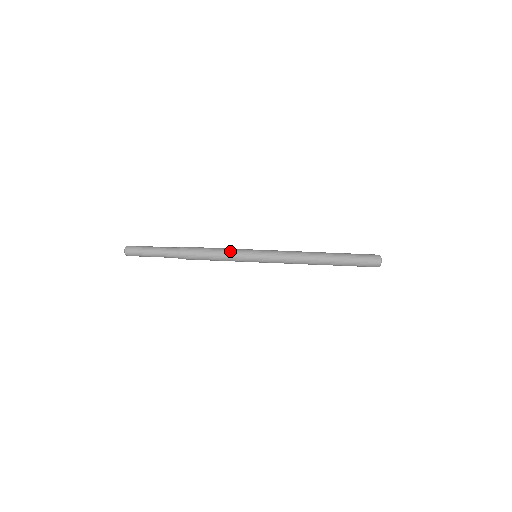
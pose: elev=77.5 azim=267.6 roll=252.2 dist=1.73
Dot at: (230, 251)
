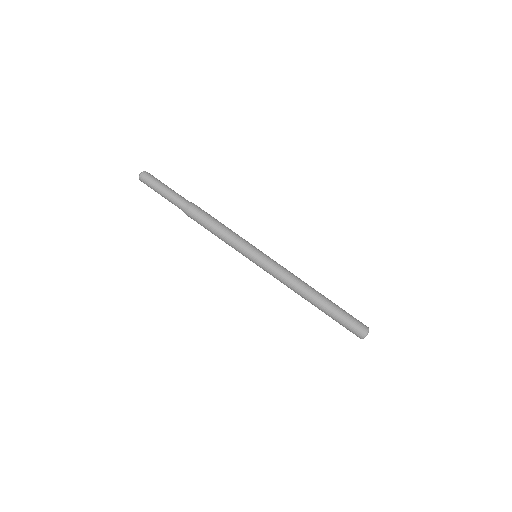
Dot at: (236, 235)
